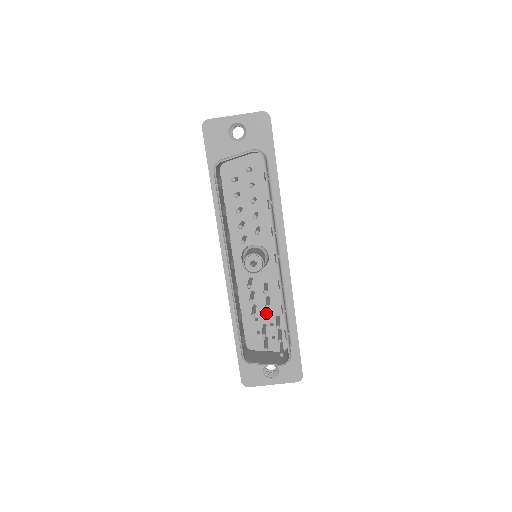
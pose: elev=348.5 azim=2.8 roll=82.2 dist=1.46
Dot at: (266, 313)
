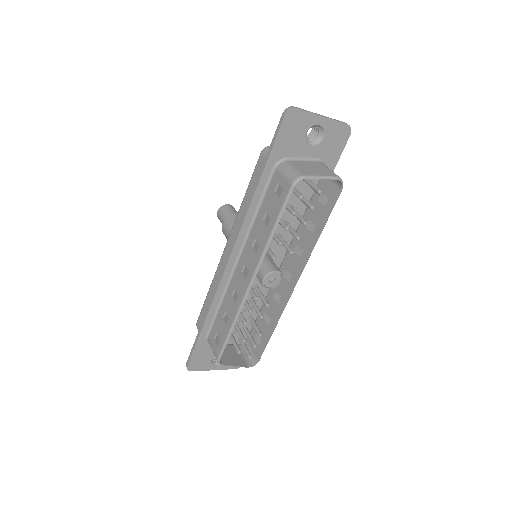
Dot at: (241, 311)
